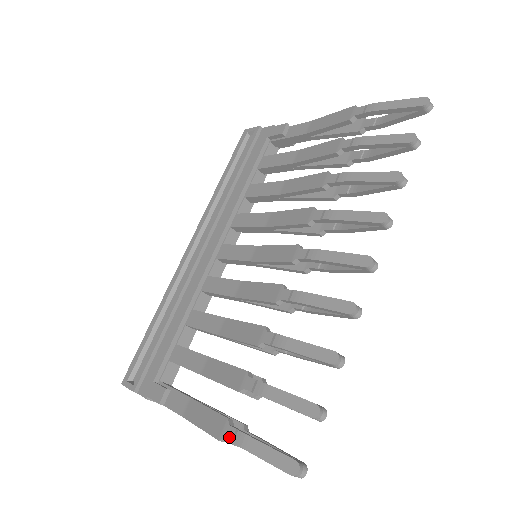
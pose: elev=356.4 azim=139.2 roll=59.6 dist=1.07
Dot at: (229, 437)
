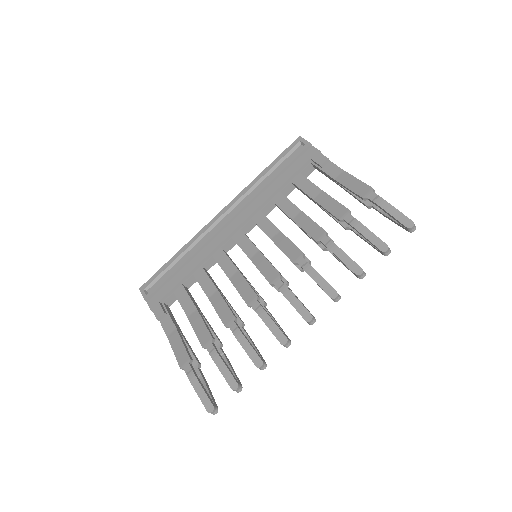
Dot at: (186, 370)
